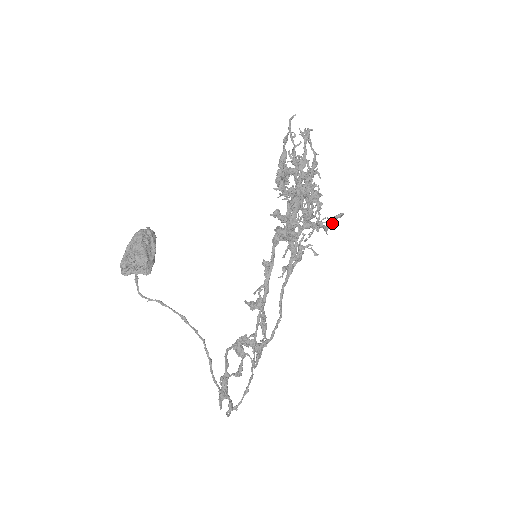
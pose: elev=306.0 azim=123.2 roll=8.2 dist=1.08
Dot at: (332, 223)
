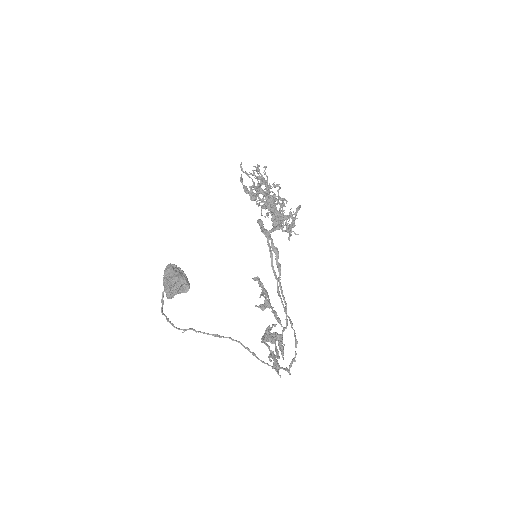
Dot at: (295, 217)
